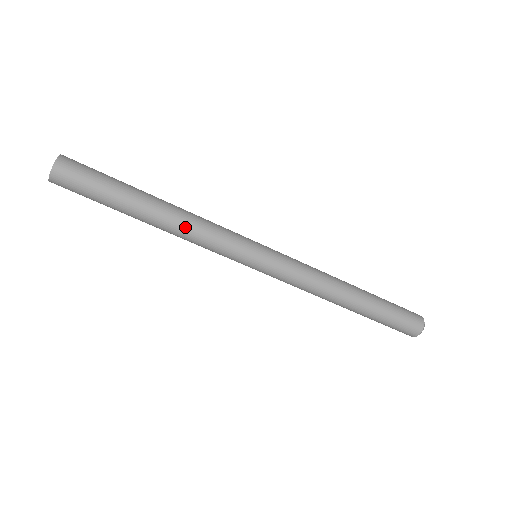
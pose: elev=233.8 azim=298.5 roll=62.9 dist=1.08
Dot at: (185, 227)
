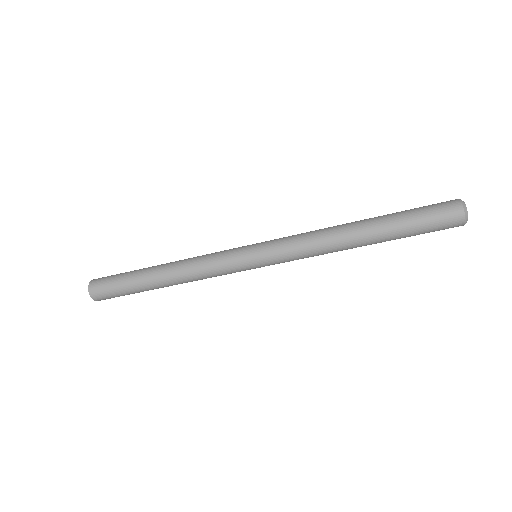
Dot at: (185, 272)
